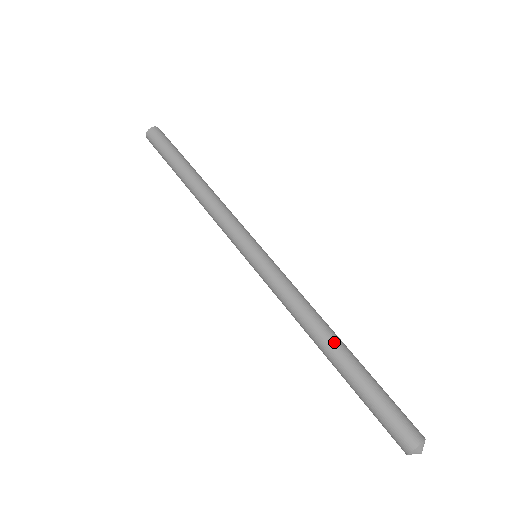
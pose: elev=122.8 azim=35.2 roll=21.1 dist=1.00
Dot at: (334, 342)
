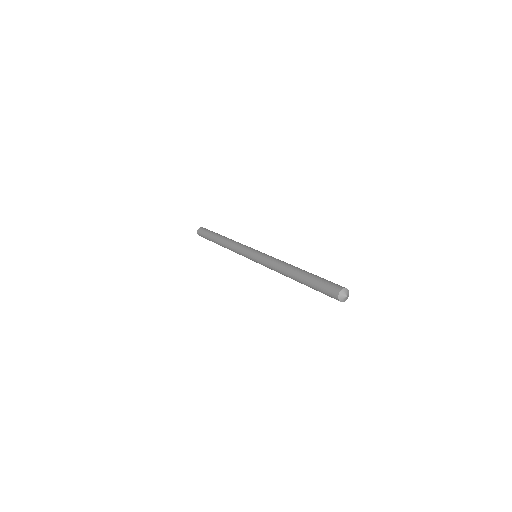
Dot at: occluded
